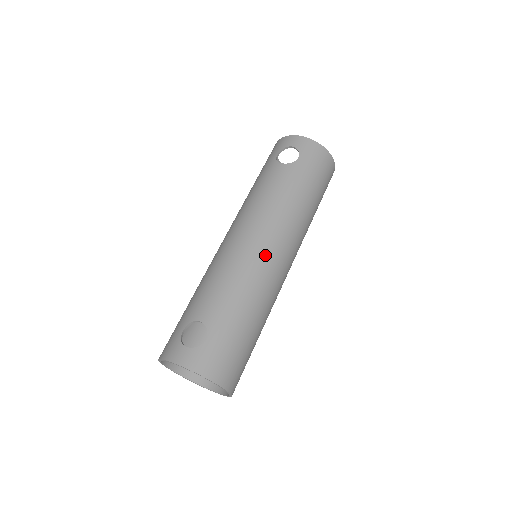
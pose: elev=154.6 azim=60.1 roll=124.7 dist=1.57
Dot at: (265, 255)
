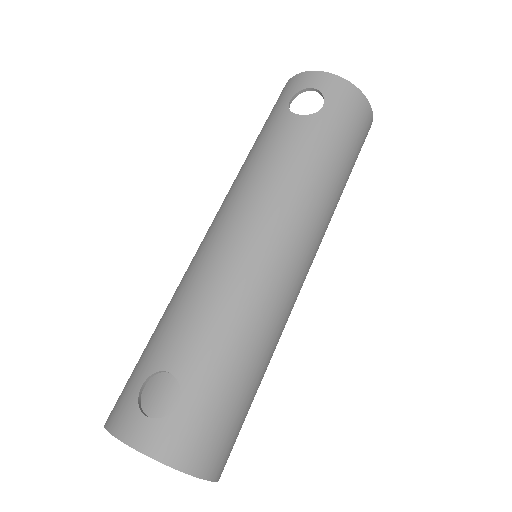
Dot at: (272, 262)
